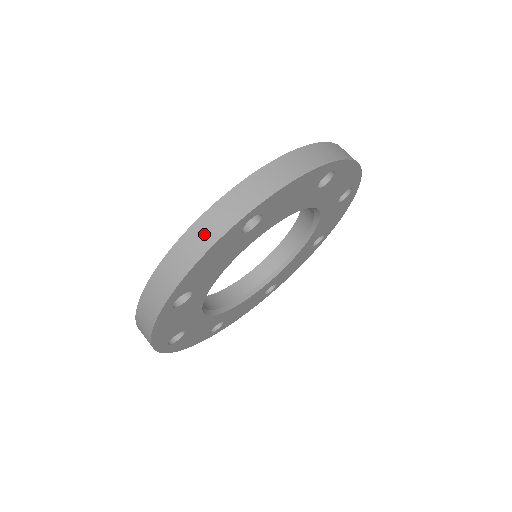
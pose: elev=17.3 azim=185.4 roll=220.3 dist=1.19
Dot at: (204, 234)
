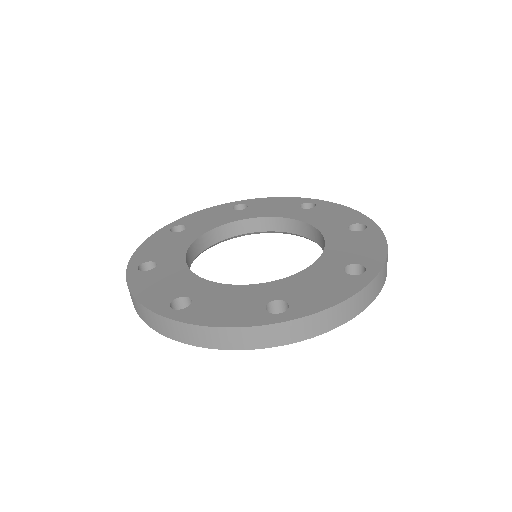
Dot at: (143, 314)
